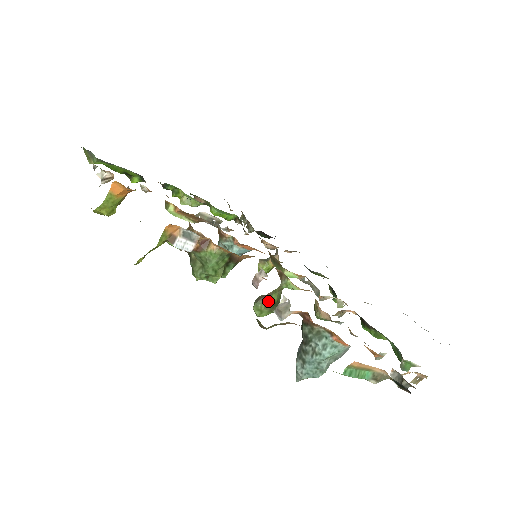
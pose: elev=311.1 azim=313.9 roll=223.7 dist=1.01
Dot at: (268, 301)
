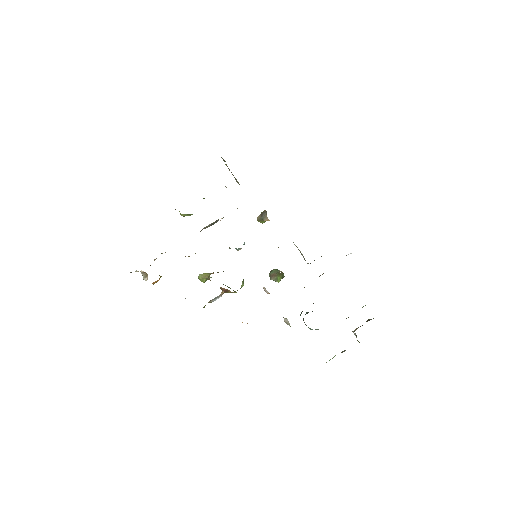
Dot at: (277, 280)
